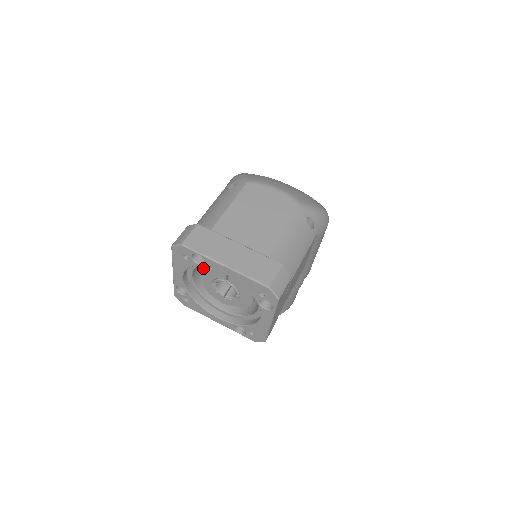
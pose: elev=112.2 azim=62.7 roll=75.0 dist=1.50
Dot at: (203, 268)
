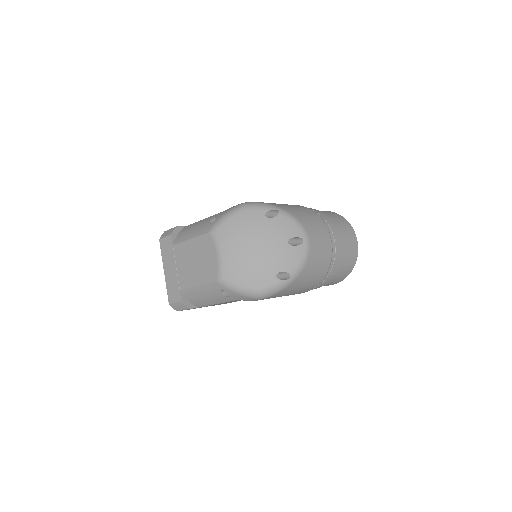
Dot at: occluded
